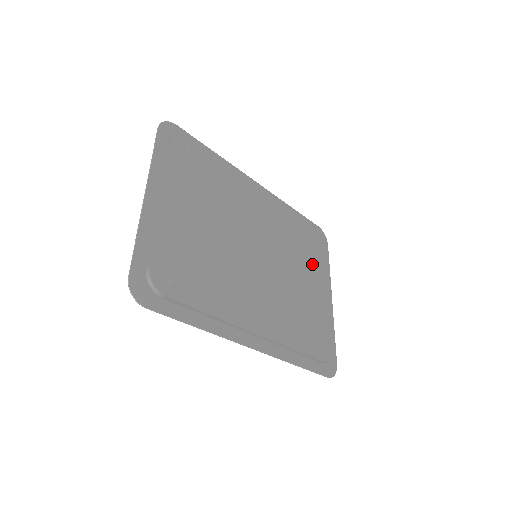
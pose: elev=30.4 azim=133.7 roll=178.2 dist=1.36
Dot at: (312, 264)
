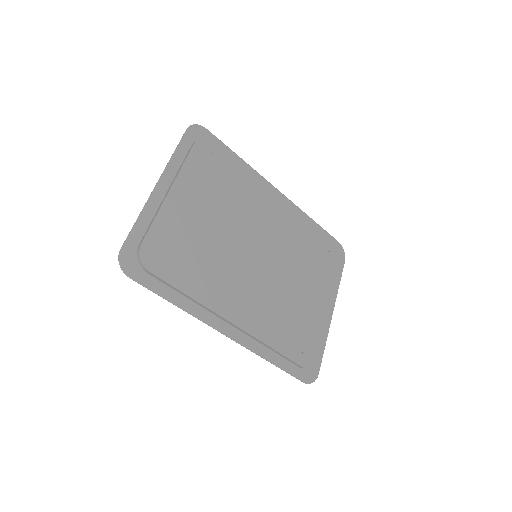
Dot at: (318, 275)
